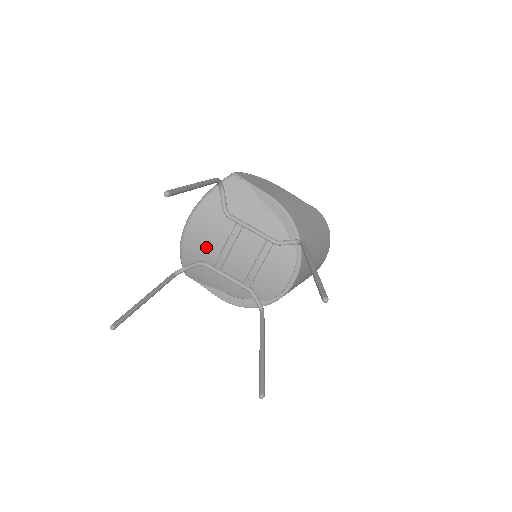
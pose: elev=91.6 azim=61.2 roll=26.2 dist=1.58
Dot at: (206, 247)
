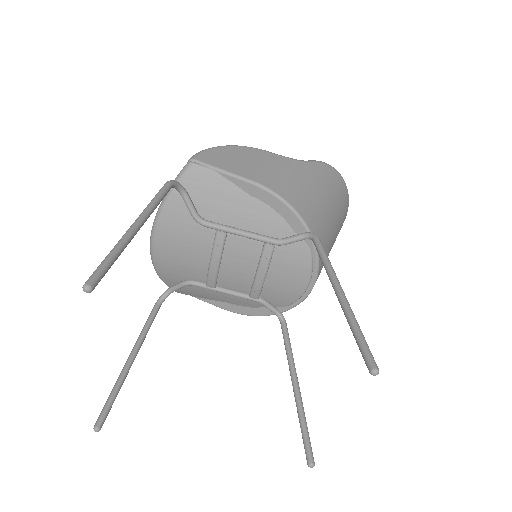
Dot at: (187, 265)
